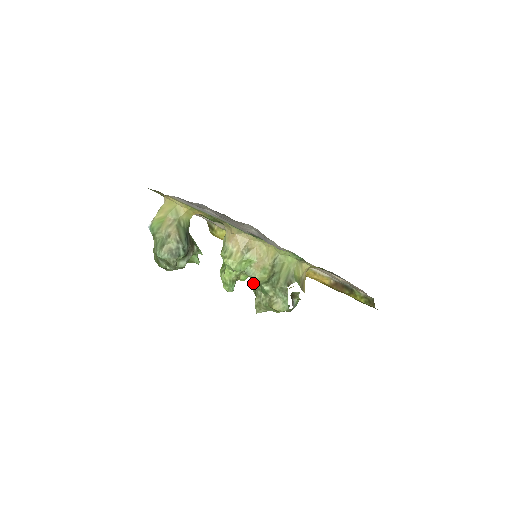
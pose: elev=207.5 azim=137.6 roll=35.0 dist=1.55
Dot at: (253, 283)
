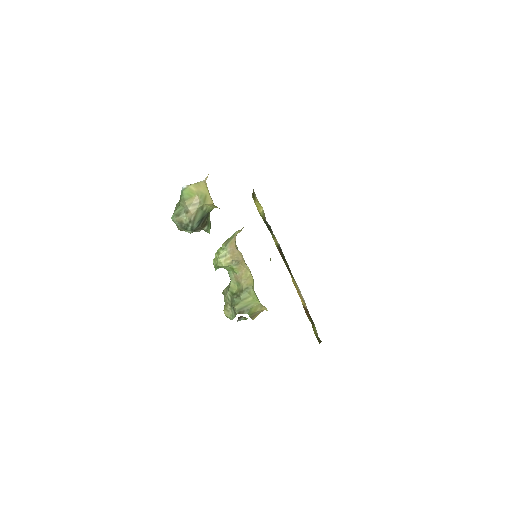
Dot at: occluded
